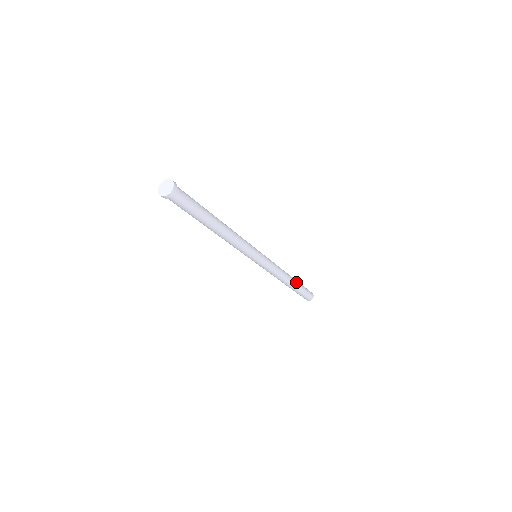
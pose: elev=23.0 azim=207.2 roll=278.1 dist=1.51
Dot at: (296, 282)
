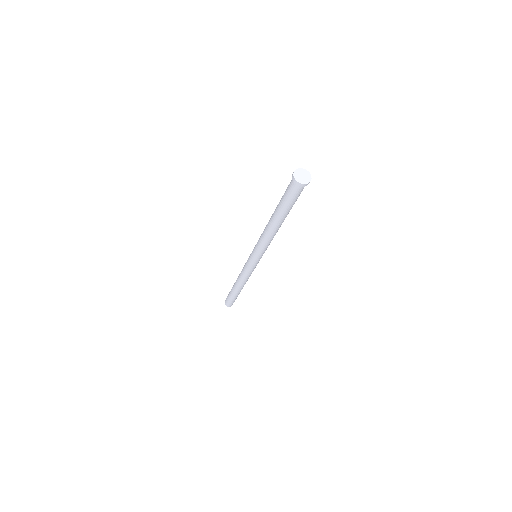
Dot at: occluded
